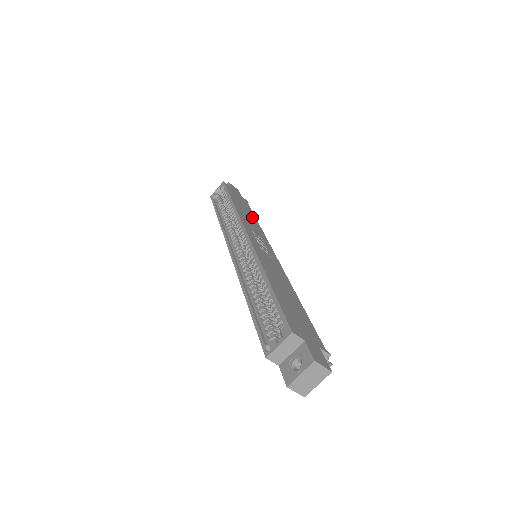
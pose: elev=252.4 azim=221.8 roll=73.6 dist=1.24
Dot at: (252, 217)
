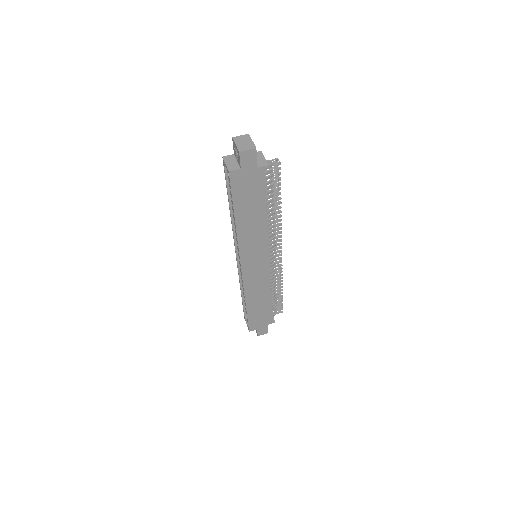
Dot at: occluded
